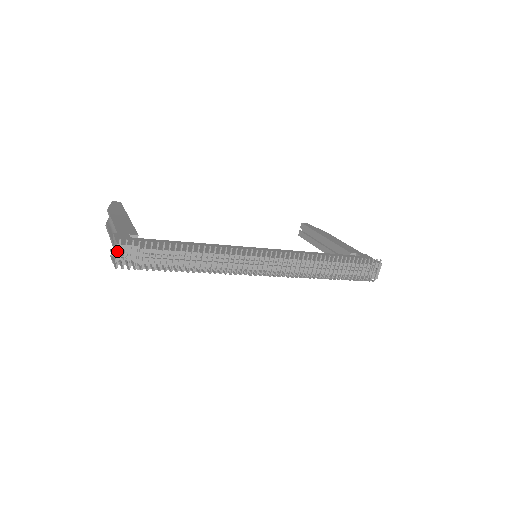
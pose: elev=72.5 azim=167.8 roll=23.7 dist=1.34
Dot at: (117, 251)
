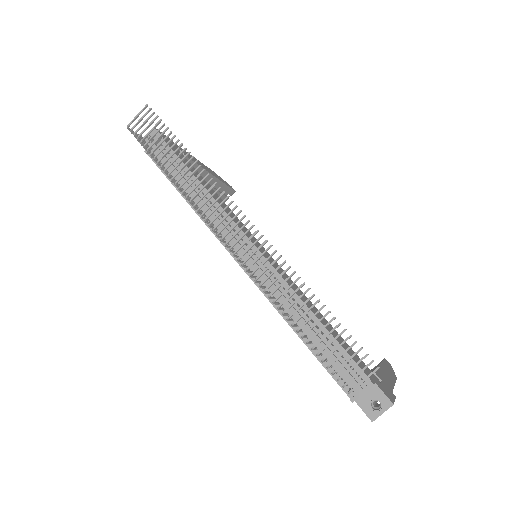
Dot at: occluded
